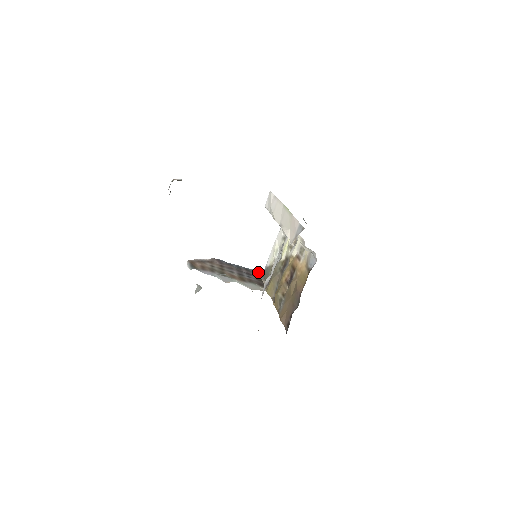
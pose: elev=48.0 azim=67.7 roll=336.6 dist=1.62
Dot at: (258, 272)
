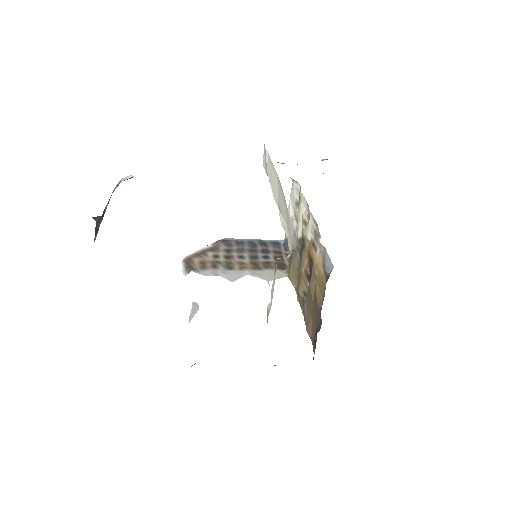
Dot at: (278, 242)
